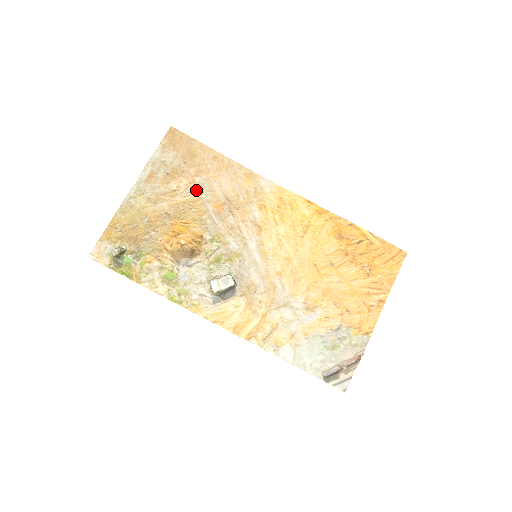
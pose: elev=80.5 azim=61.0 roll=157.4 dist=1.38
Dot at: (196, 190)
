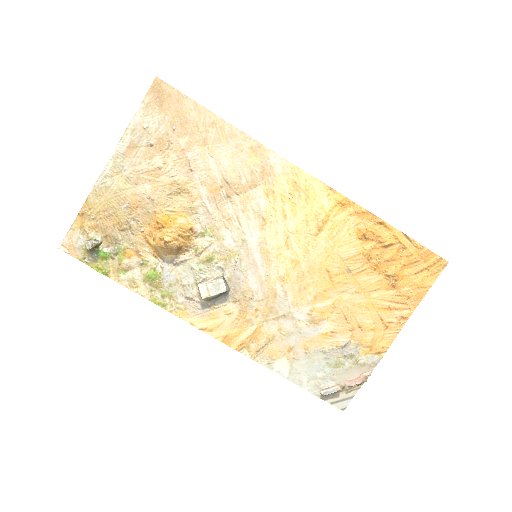
Dot at: (187, 168)
